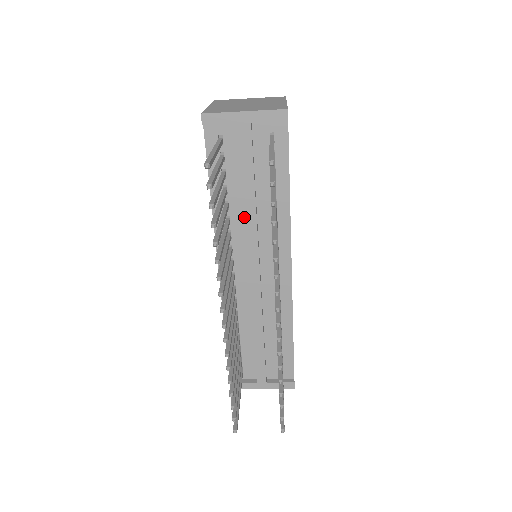
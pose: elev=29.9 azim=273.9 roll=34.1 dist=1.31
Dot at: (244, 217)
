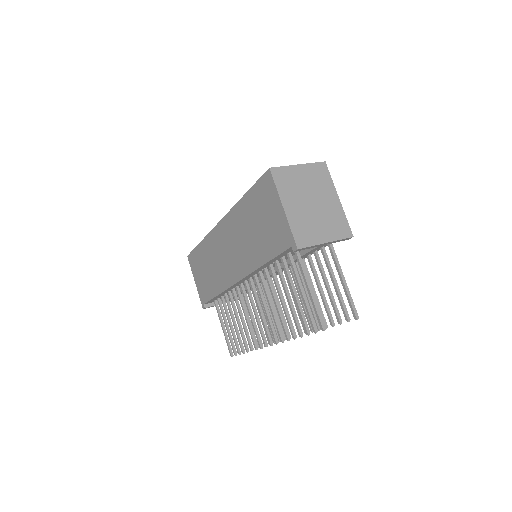
Dot at: occluded
